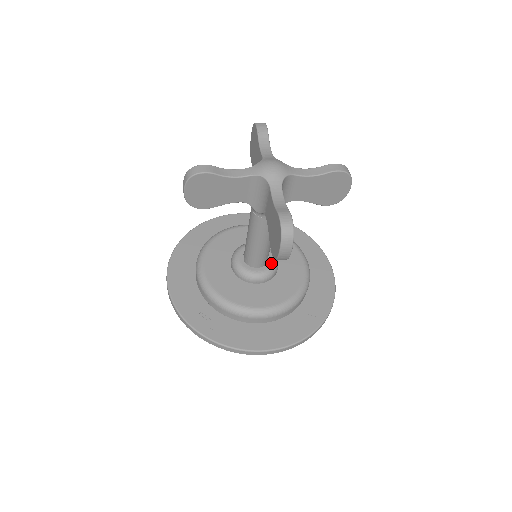
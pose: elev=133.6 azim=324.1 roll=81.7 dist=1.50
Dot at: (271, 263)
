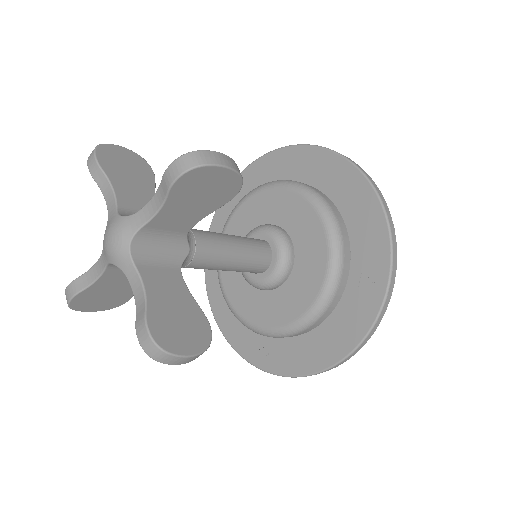
Dot at: (276, 254)
